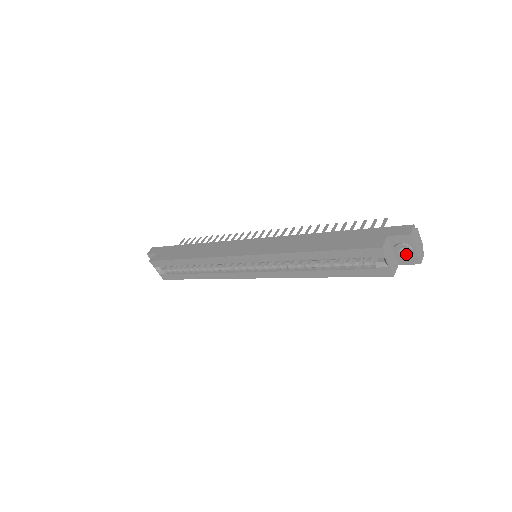
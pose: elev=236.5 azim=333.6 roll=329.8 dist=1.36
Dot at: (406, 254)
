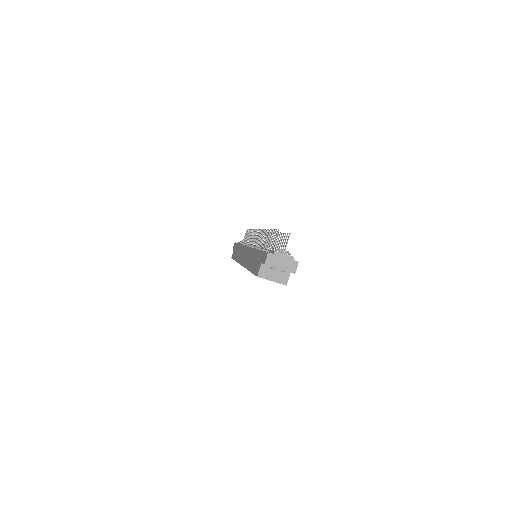
Dot at: occluded
